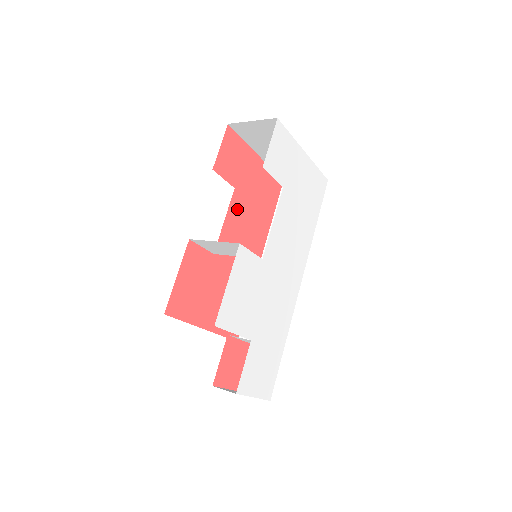
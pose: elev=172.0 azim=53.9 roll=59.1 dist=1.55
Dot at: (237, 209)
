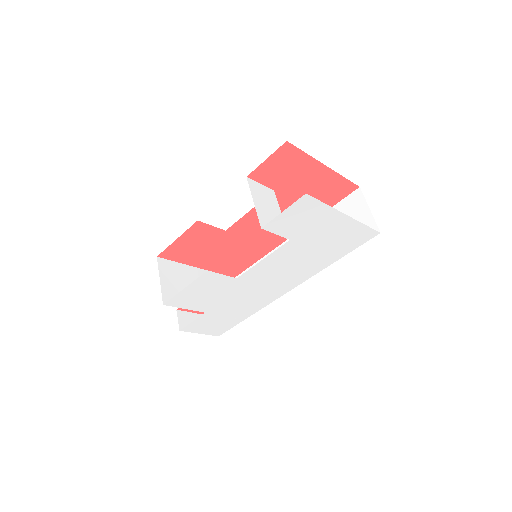
Dot at: occluded
